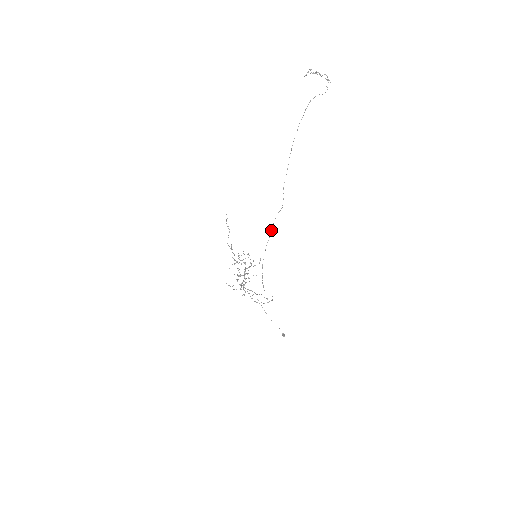
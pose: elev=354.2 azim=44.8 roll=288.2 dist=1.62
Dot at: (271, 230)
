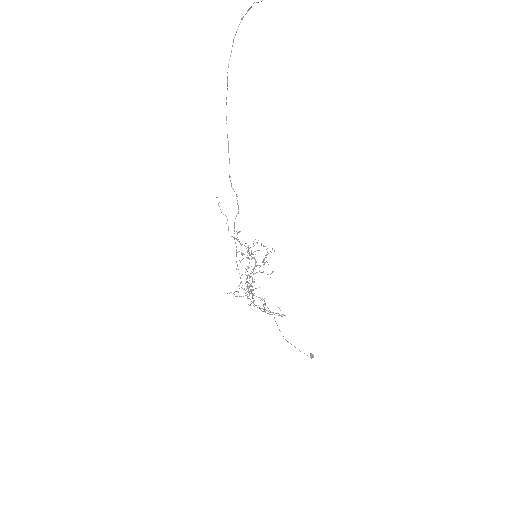
Dot at: occluded
